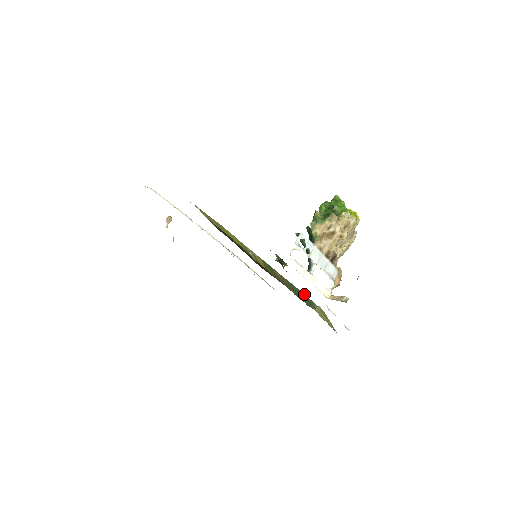
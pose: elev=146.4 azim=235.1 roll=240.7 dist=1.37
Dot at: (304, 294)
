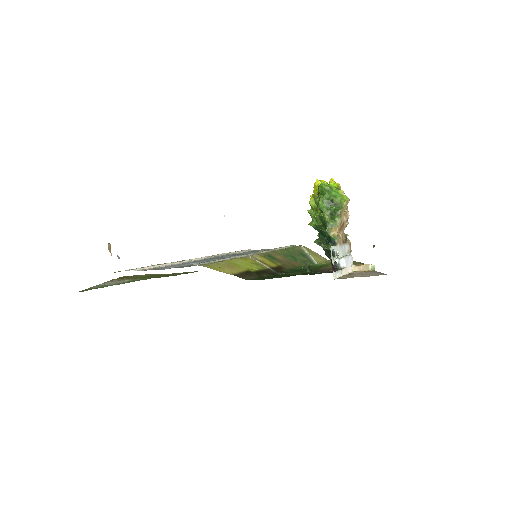
Dot at: (292, 249)
